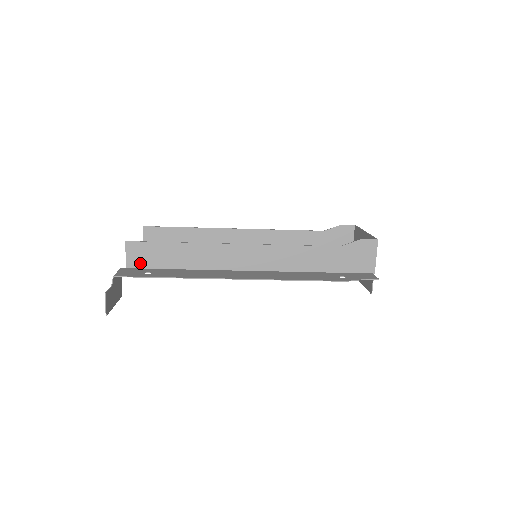
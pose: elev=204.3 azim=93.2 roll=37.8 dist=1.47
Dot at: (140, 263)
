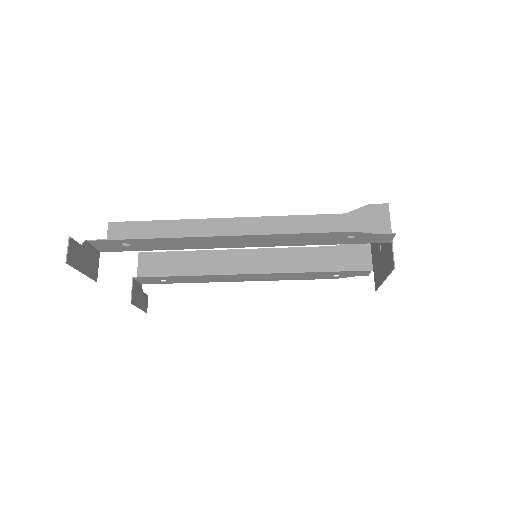
Dot at: occluded
